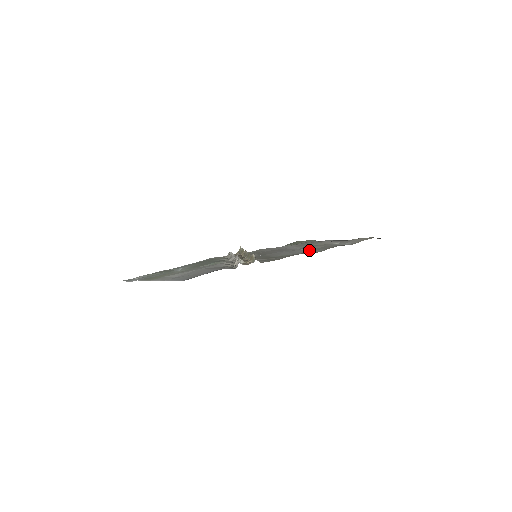
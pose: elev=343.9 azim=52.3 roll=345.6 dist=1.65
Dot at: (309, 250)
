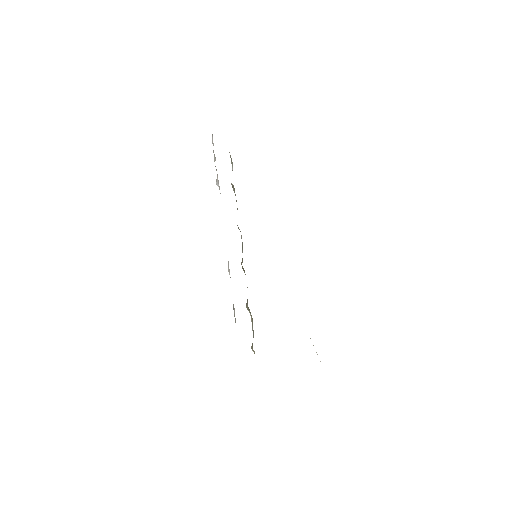
Dot at: occluded
